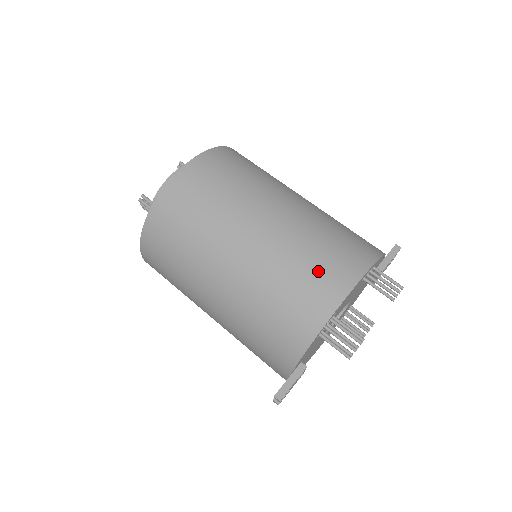
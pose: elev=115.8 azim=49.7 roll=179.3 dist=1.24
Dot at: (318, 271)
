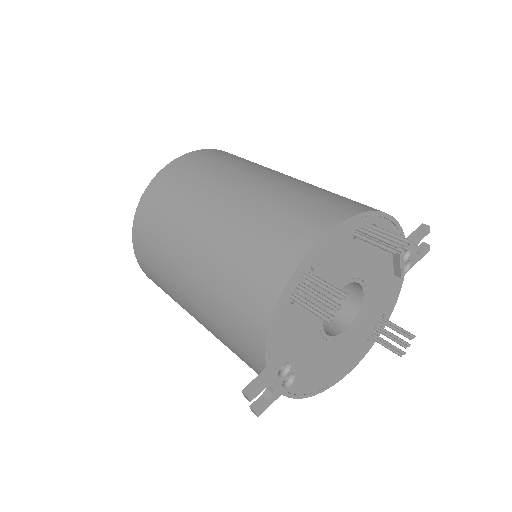
Dot at: (288, 221)
